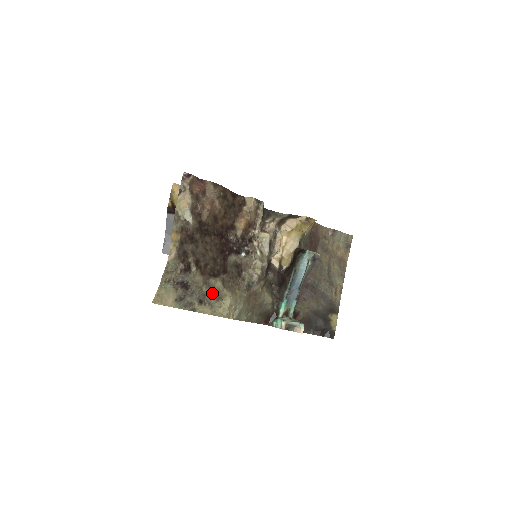
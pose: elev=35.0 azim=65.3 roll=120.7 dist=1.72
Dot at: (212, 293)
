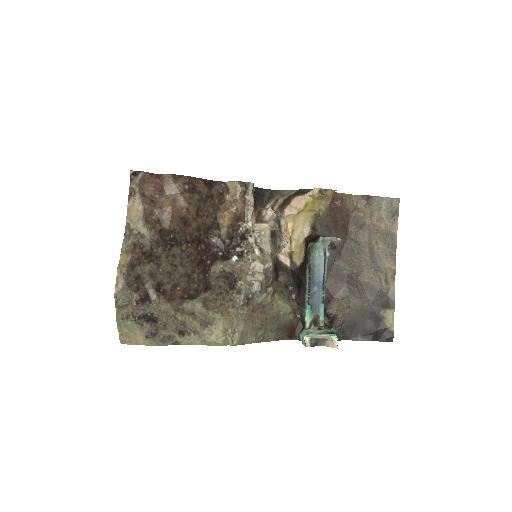
Dot at: (193, 320)
